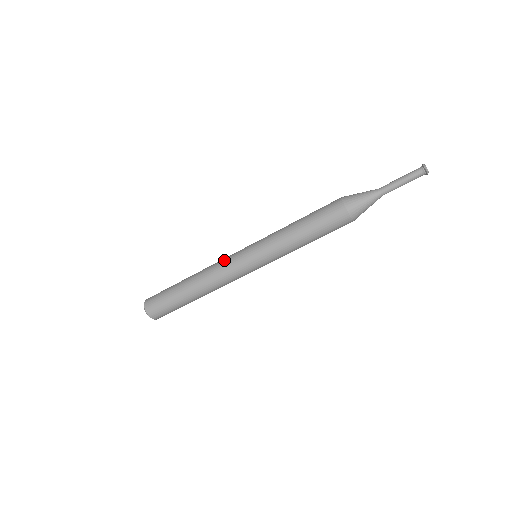
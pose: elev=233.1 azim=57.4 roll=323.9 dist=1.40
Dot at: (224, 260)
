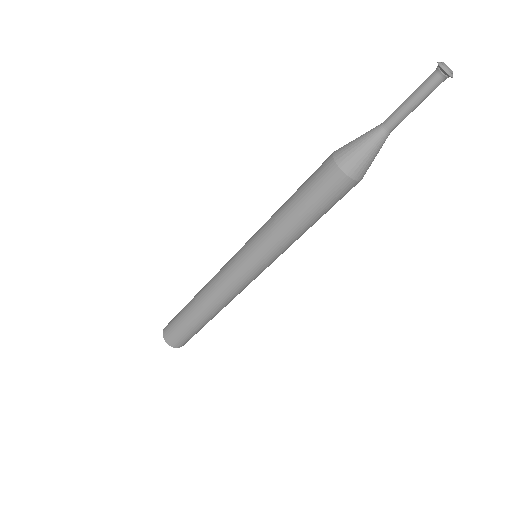
Dot at: occluded
